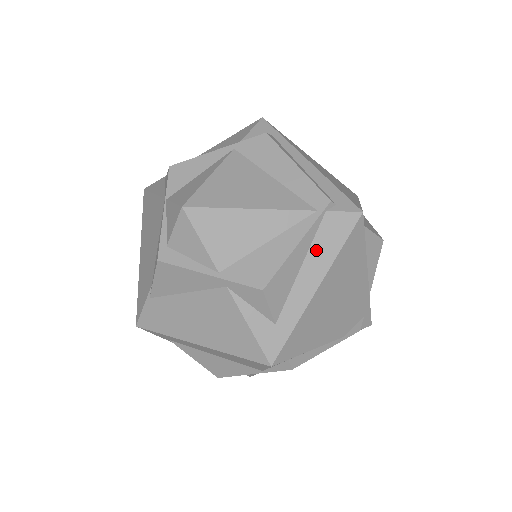
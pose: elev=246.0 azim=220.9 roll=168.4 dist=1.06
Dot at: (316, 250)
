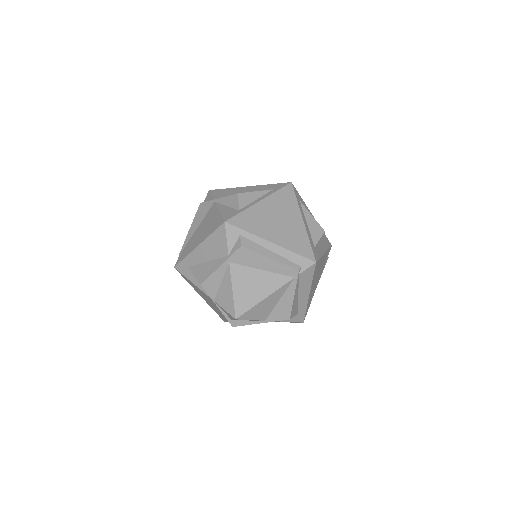
Dot at: (302, 287)
